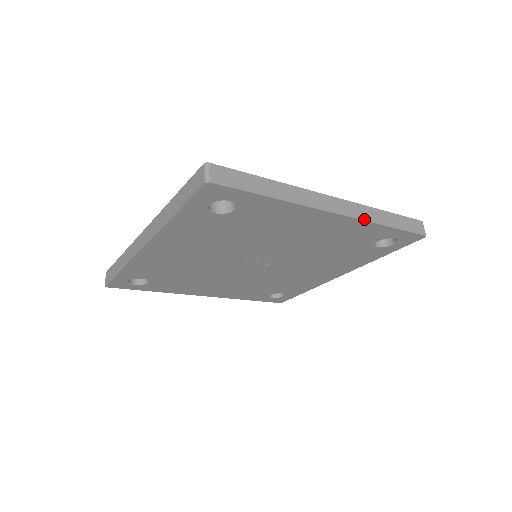
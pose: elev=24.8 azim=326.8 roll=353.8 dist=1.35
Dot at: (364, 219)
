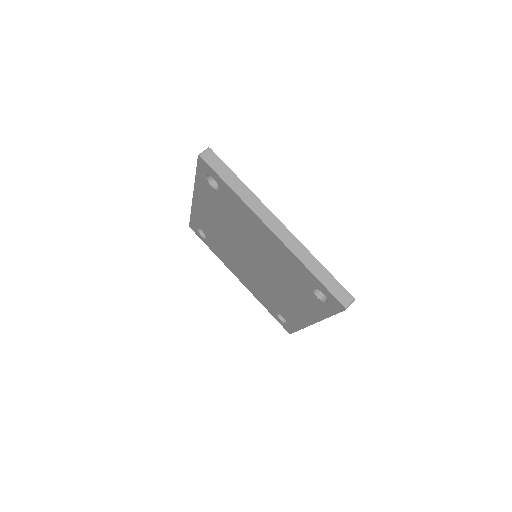
Dot at: (292, 251)
